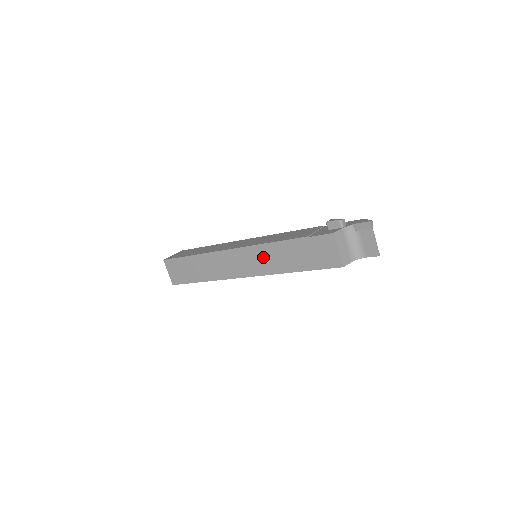
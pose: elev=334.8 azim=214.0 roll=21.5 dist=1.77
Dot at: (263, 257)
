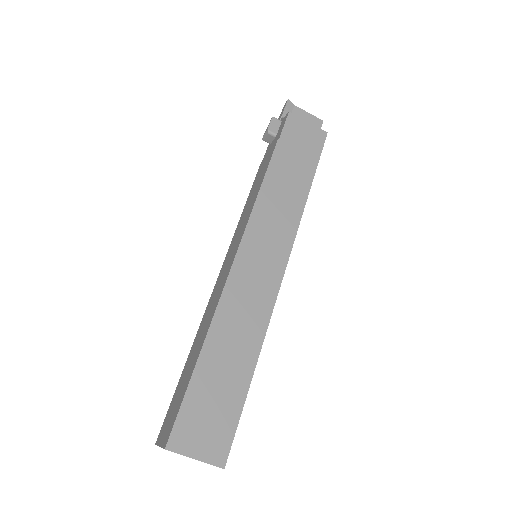
Dot at: (272, 216)
